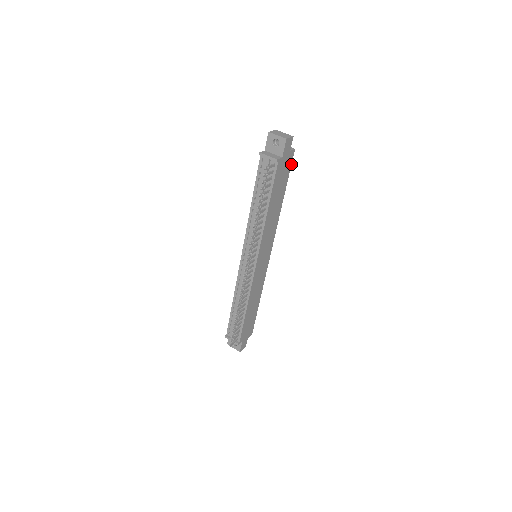
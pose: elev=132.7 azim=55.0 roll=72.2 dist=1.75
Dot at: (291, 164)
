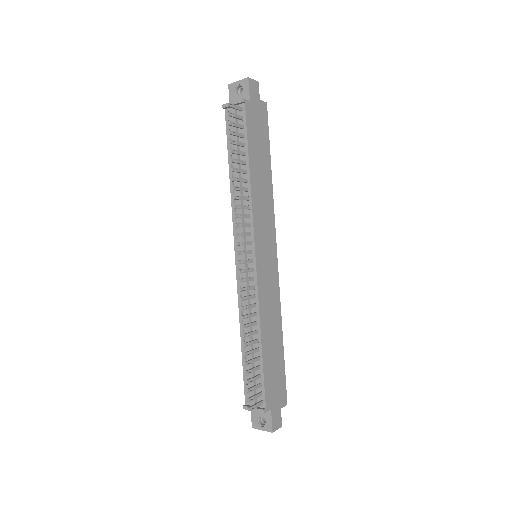
Dot at: occluded
